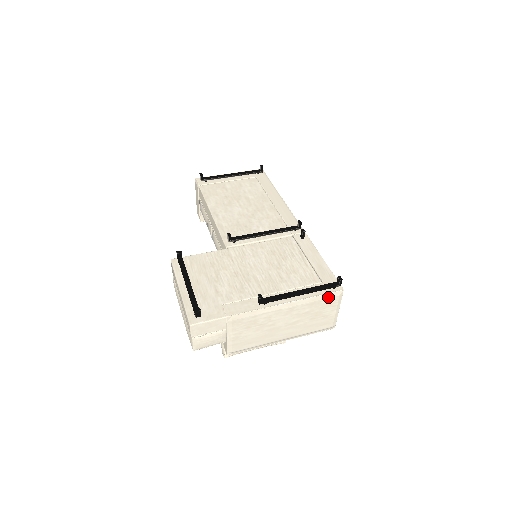
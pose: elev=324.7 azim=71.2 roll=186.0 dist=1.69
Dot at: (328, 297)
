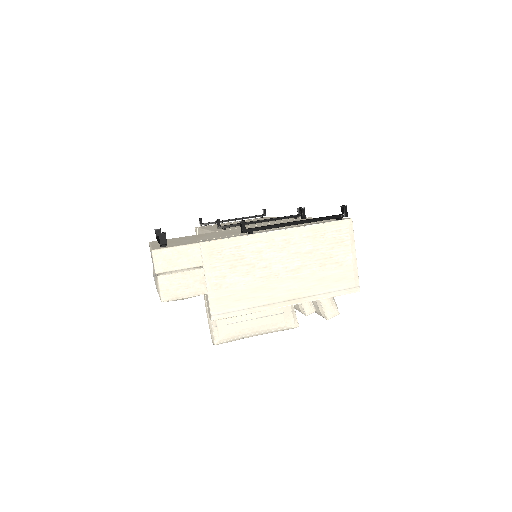
Dot at: (333, 228)
